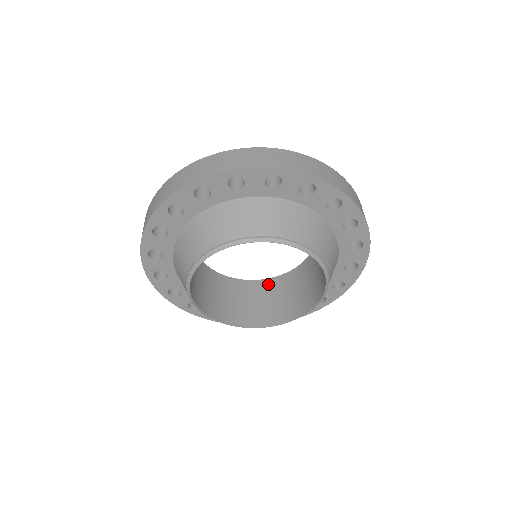
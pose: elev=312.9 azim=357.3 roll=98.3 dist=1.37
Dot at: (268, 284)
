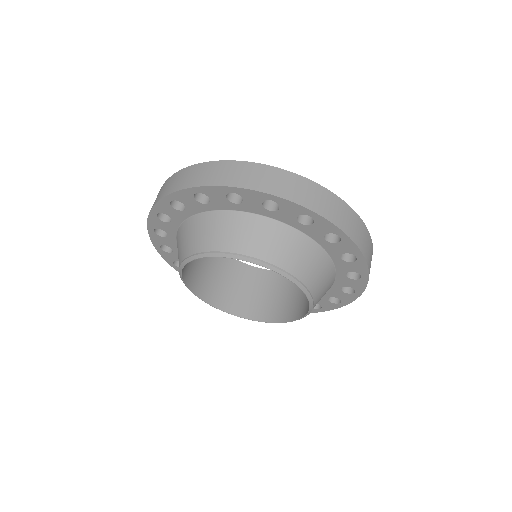
Dot at: occluded
